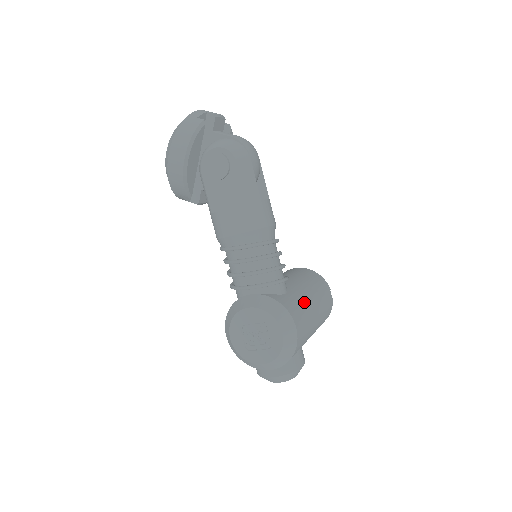
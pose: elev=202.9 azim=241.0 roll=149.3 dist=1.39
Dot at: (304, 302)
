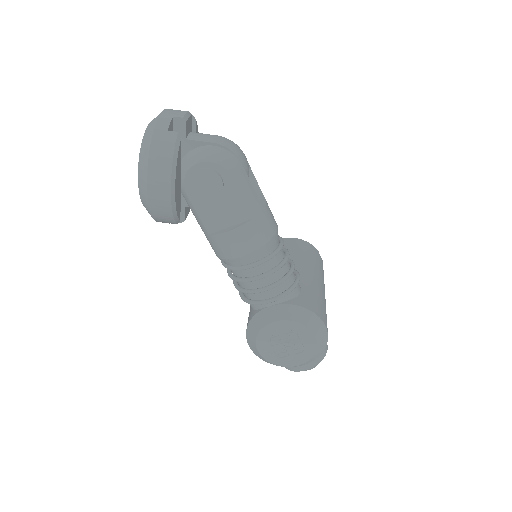
Dot at: (316, 290)
